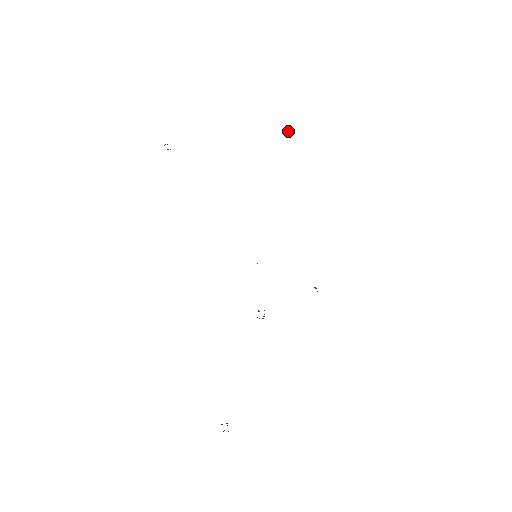
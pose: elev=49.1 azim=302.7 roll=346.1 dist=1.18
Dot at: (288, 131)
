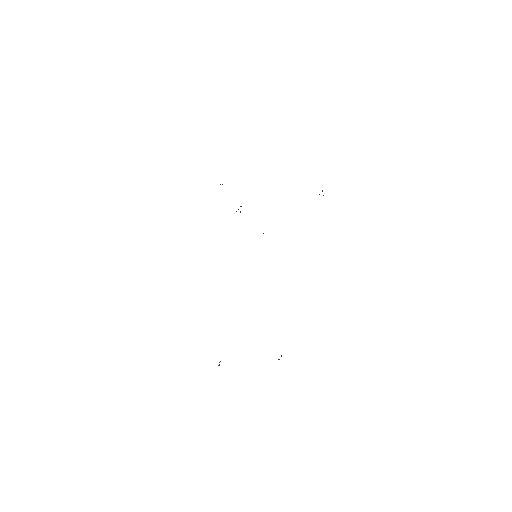
Dot at: occluded
